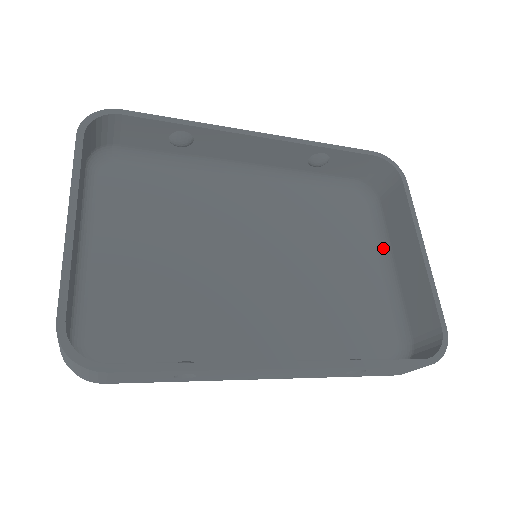
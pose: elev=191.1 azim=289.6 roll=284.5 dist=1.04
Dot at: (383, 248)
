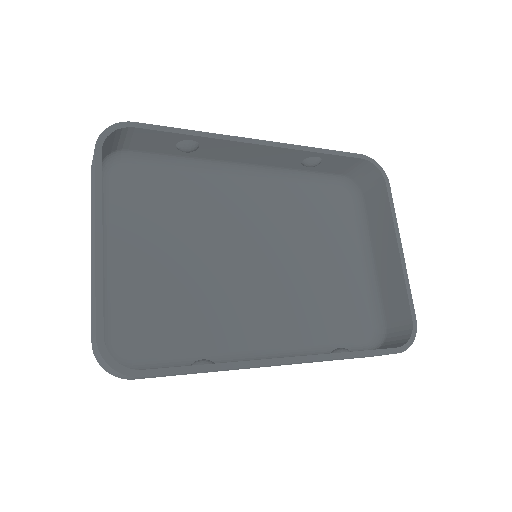
Dot at: (364, 241)
